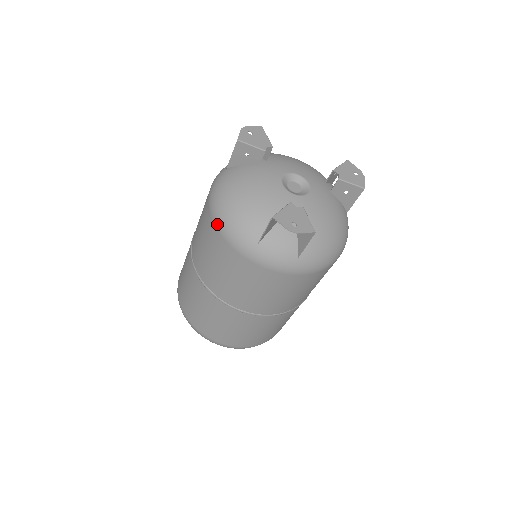
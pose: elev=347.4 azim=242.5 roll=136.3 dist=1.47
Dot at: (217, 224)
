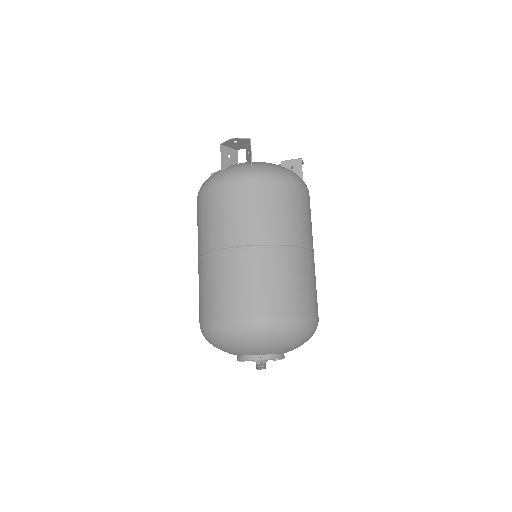
Dot at: (199, 193)
